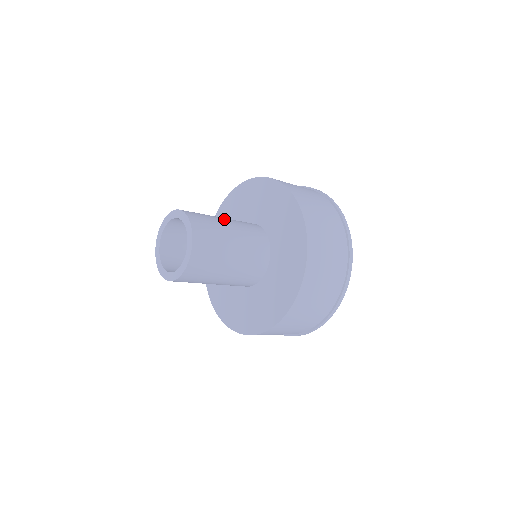
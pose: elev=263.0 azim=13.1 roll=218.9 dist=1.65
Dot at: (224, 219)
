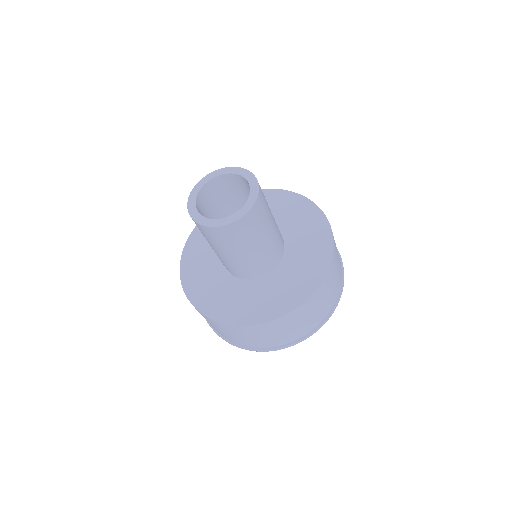
Dot at: occluded
